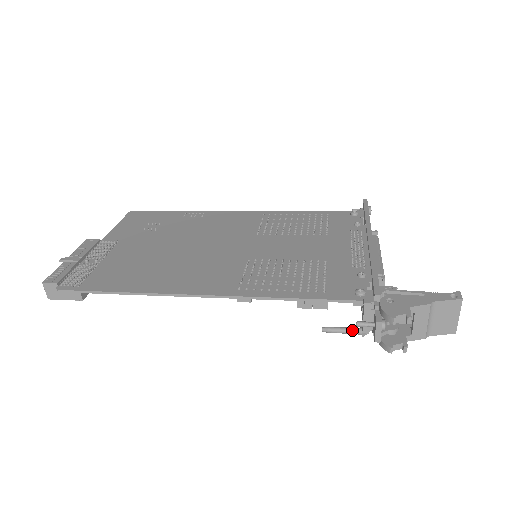
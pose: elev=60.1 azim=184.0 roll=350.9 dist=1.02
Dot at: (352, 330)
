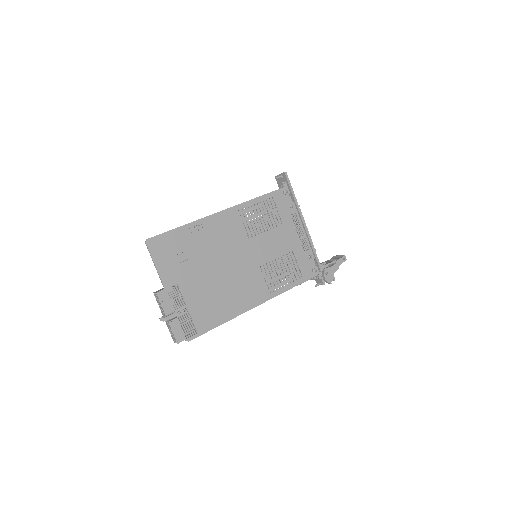
Dot at: occluded
